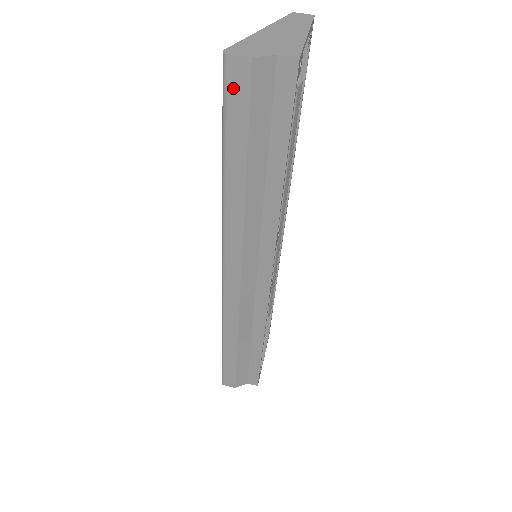
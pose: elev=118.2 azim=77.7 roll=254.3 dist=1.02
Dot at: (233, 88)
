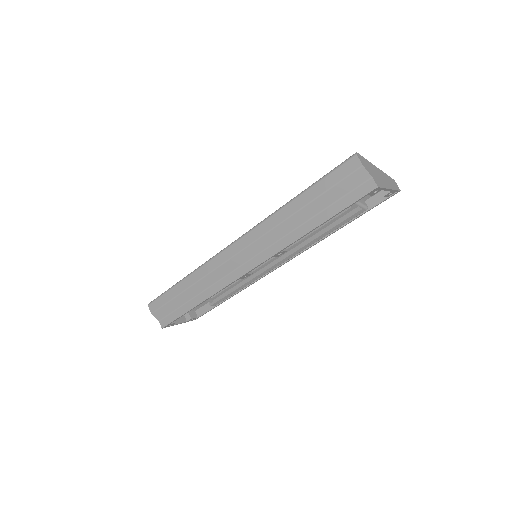
Dot at: (344, 168)
